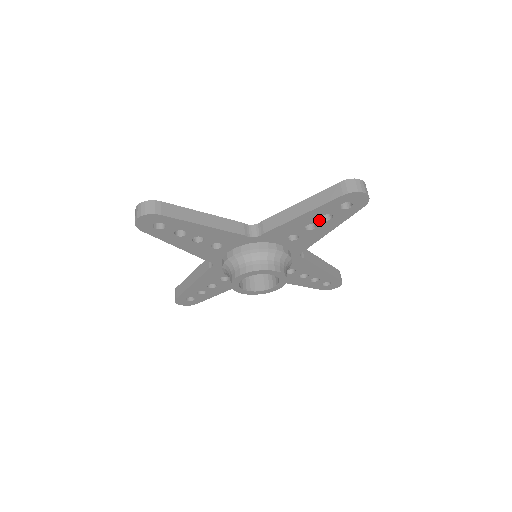
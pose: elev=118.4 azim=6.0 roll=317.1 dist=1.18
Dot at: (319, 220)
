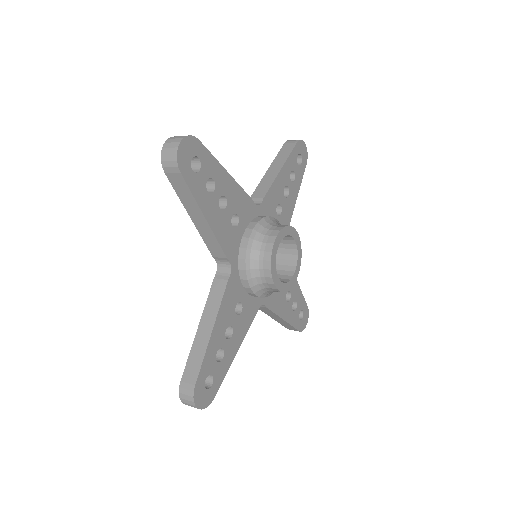
Dot at: (289, 180)
